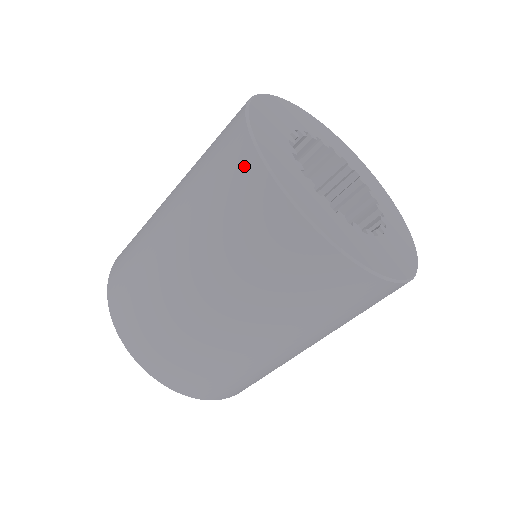
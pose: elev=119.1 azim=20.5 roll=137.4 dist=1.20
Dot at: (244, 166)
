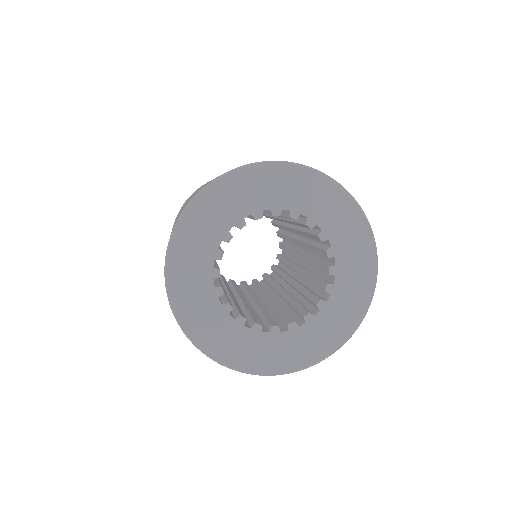
Dot at: occluded
